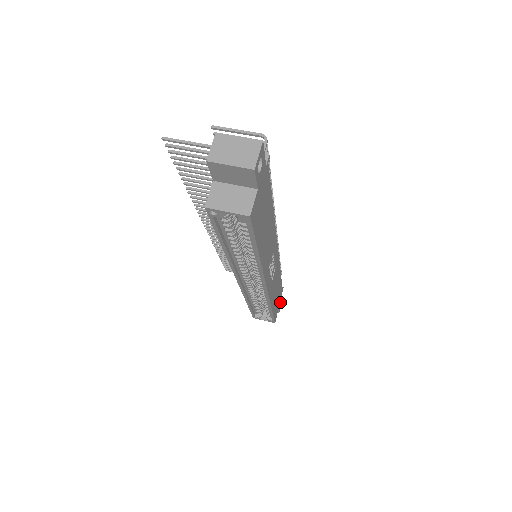
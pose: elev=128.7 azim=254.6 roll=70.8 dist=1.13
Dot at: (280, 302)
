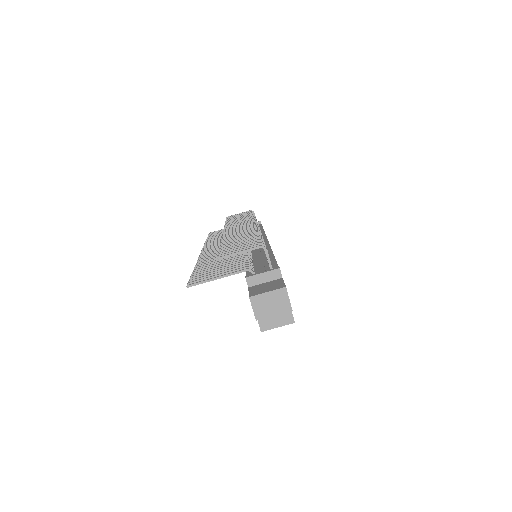
Dot at: occluded
